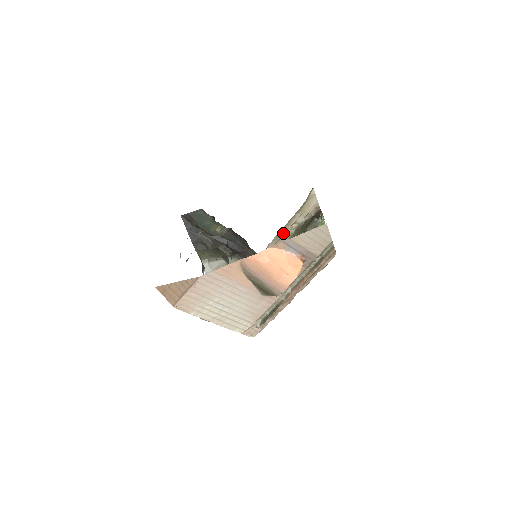
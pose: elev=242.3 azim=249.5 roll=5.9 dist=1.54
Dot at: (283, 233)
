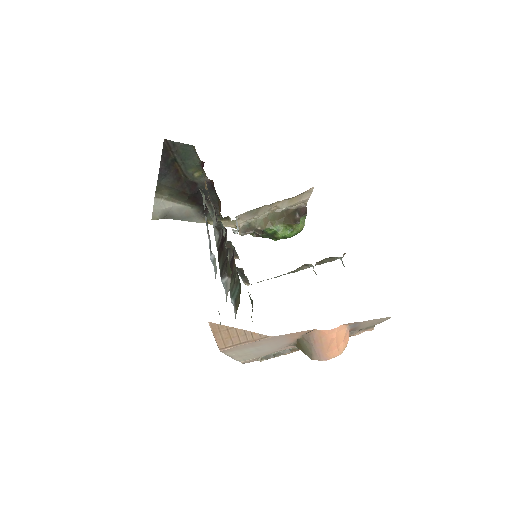
Dot at: (259, 210)
